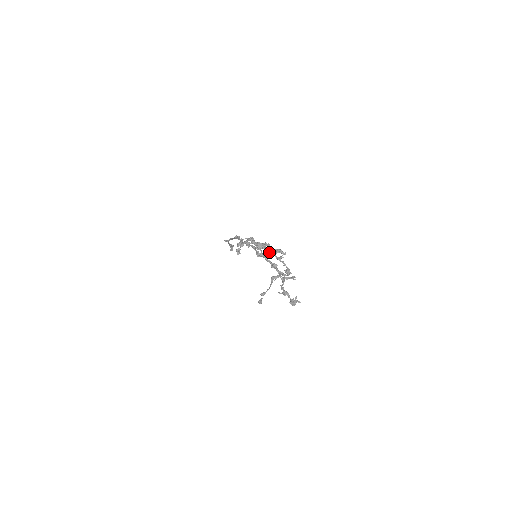
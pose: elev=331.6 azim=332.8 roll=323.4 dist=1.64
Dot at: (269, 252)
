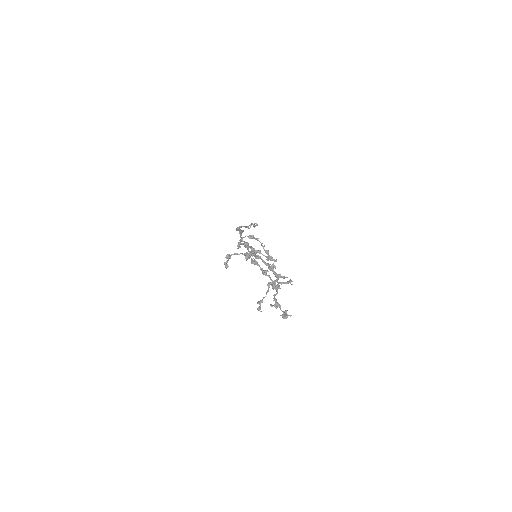
Dot at: (255, 264)
